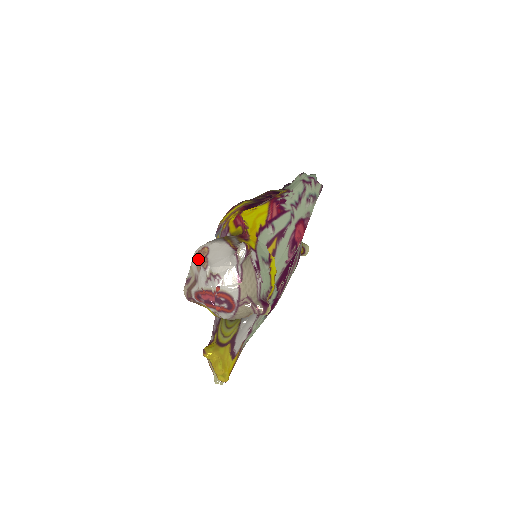
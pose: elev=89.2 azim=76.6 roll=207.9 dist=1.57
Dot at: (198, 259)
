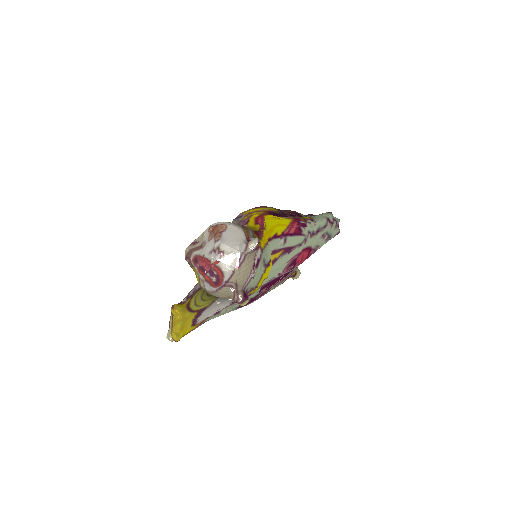
Dot at: (214, 230)
